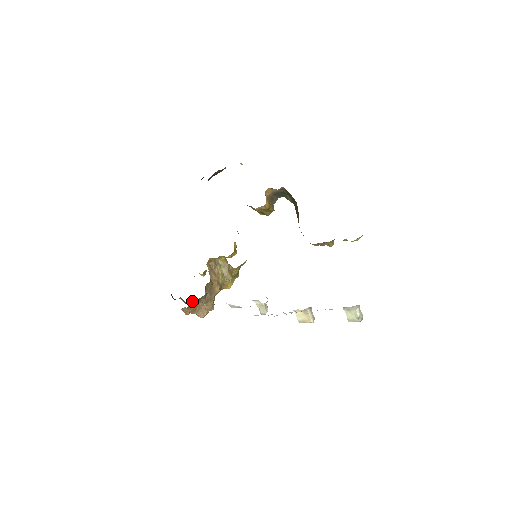
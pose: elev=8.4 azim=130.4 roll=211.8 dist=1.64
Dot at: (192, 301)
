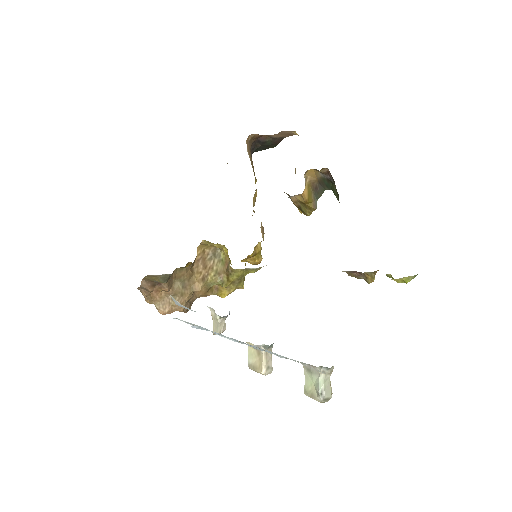
Dot at: (144, 278)
